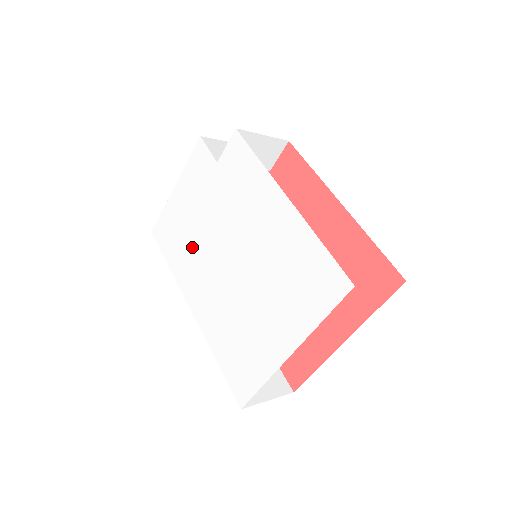
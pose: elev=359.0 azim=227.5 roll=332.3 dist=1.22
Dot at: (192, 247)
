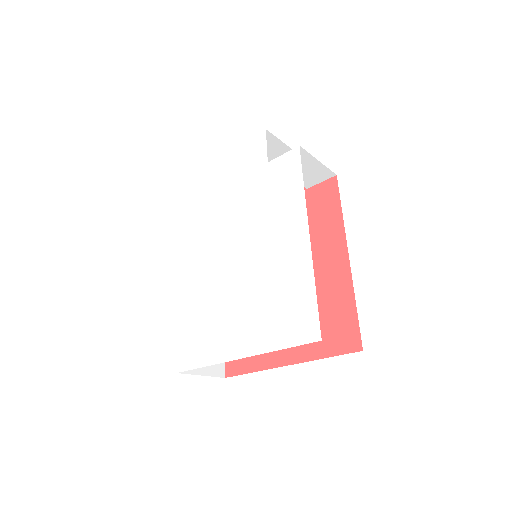
Dot at: (207, 217)
